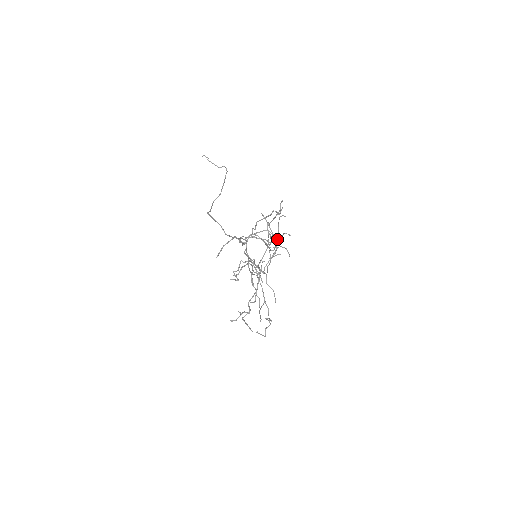
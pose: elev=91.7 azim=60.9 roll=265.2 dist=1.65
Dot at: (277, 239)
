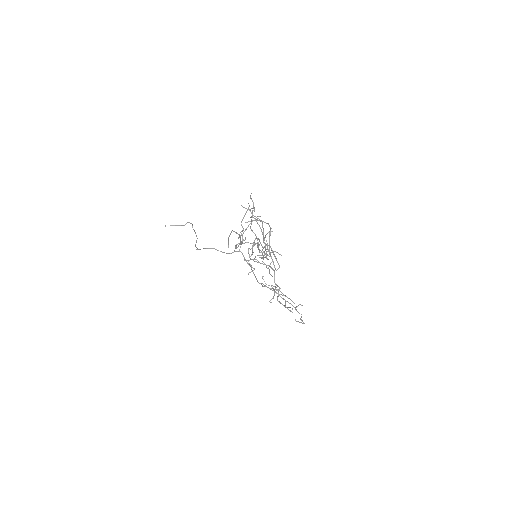
Dot at: (264, 238)
